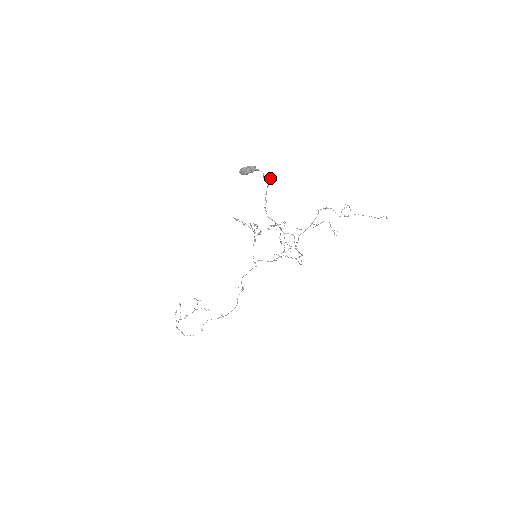
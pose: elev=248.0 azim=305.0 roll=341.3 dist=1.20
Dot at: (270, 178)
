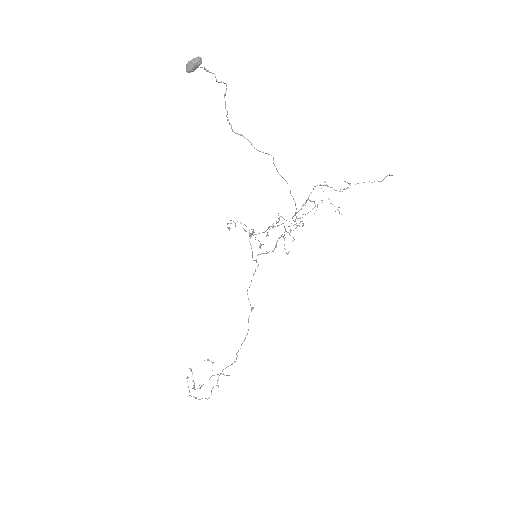
Dot at: (226, 86)
